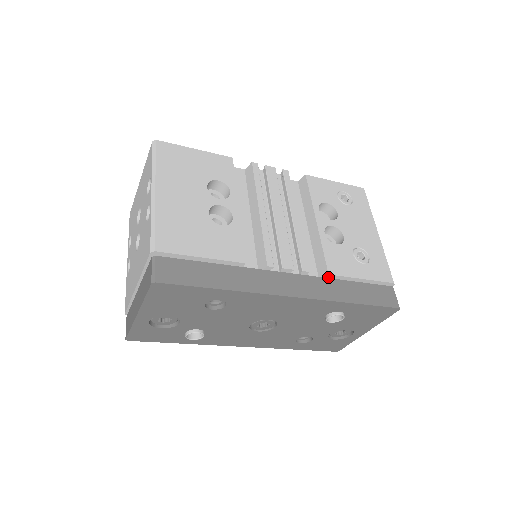
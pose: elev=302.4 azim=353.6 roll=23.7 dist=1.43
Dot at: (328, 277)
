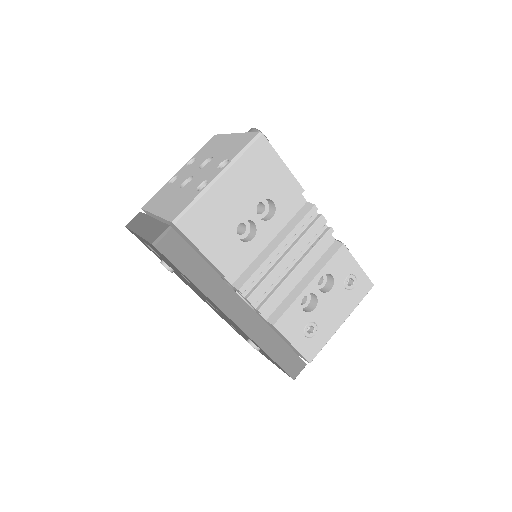
Dot at: (272, 325)
